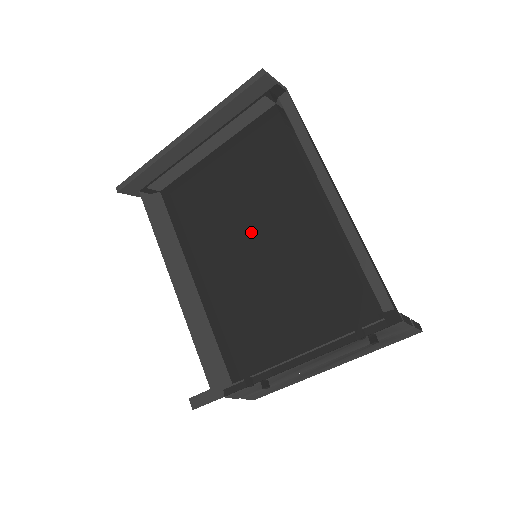
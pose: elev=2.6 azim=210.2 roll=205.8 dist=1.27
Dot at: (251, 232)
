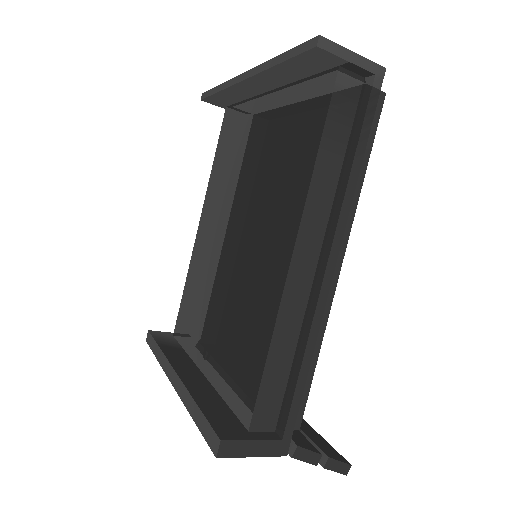
Dot at: (244, 234)
